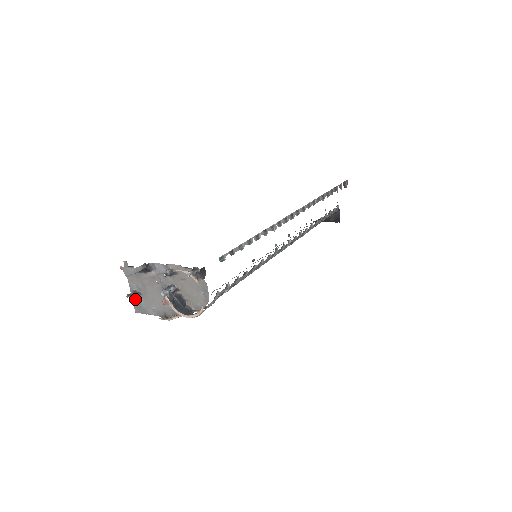
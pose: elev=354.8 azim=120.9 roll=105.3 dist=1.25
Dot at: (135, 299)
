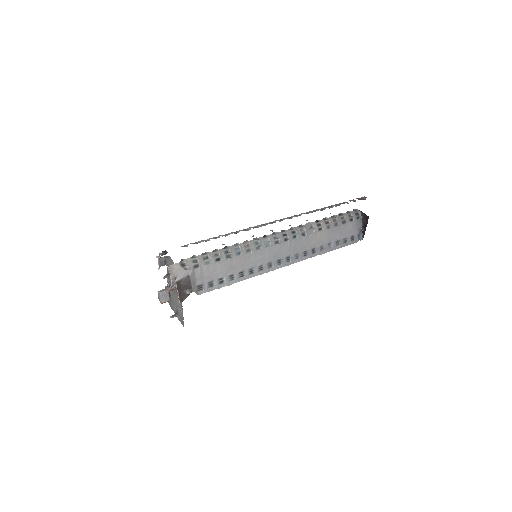
Dot at: (179, 319)
